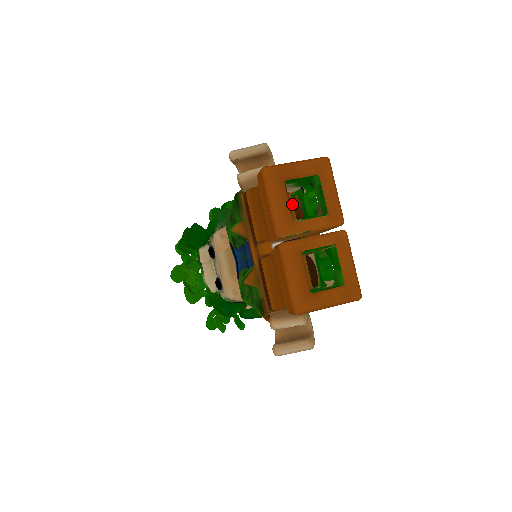
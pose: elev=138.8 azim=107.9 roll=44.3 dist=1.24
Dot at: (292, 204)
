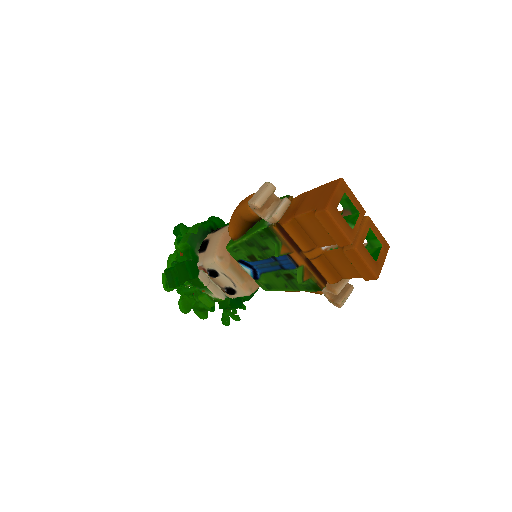
Dot at: occluded
